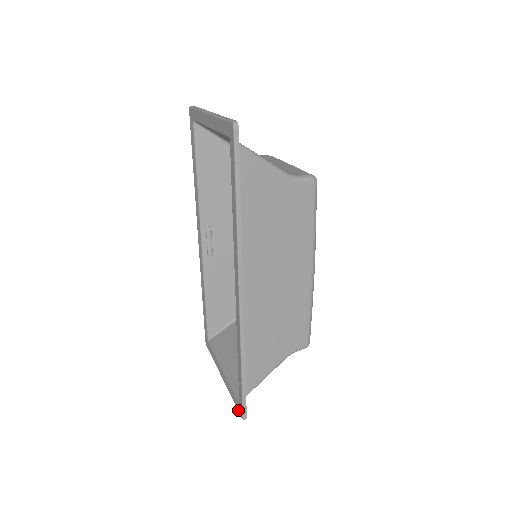
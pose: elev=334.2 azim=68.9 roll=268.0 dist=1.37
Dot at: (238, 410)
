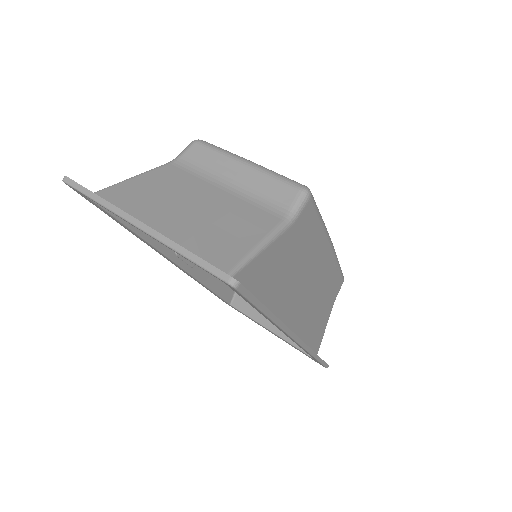
Dot at: occluded
